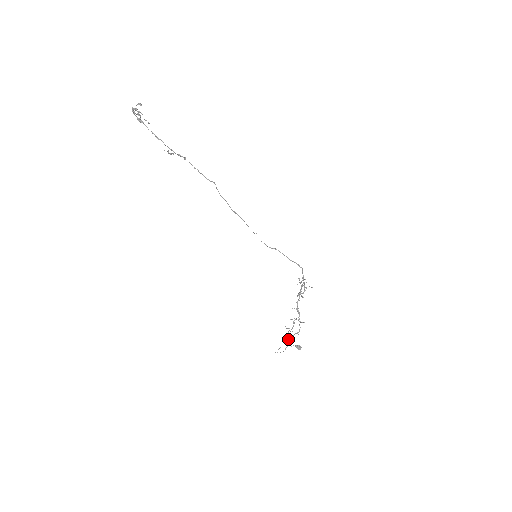
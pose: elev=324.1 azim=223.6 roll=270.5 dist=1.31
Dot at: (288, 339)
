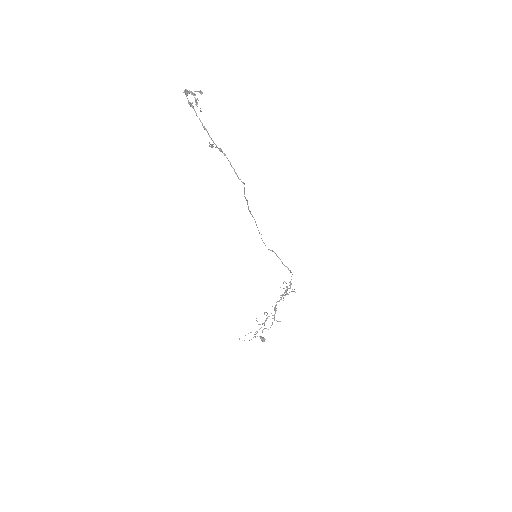
Dot at: (256, 331)
